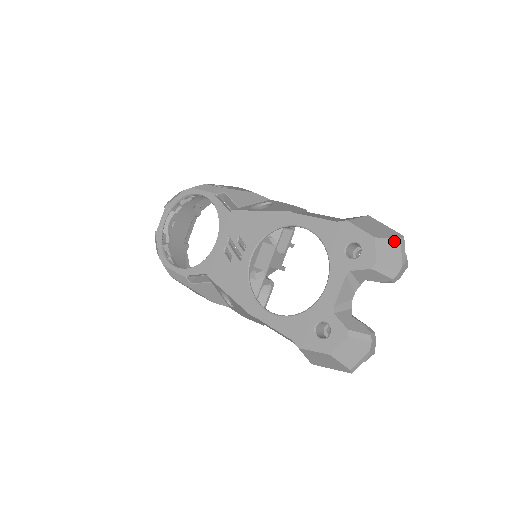
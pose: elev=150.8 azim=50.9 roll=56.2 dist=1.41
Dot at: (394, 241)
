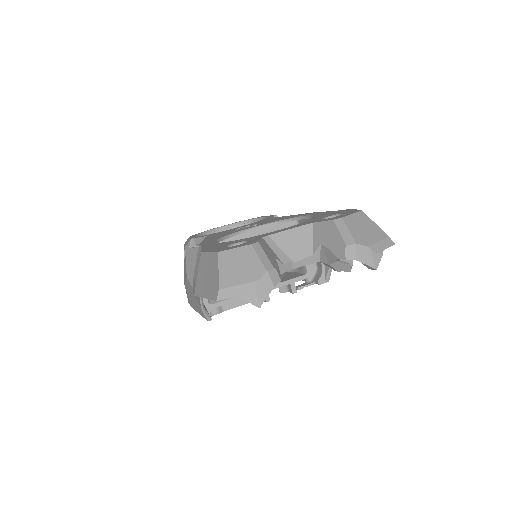
Dot at: (379, 230)
